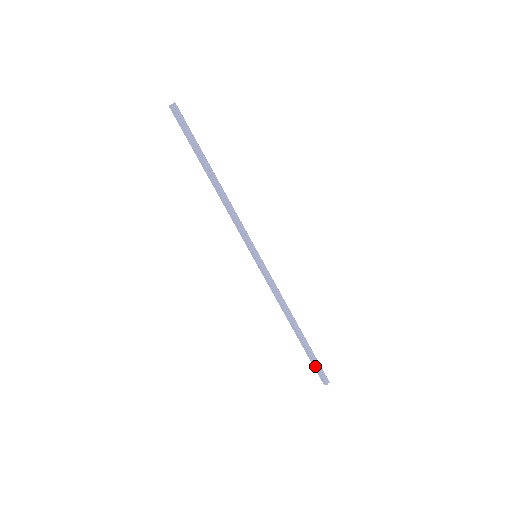
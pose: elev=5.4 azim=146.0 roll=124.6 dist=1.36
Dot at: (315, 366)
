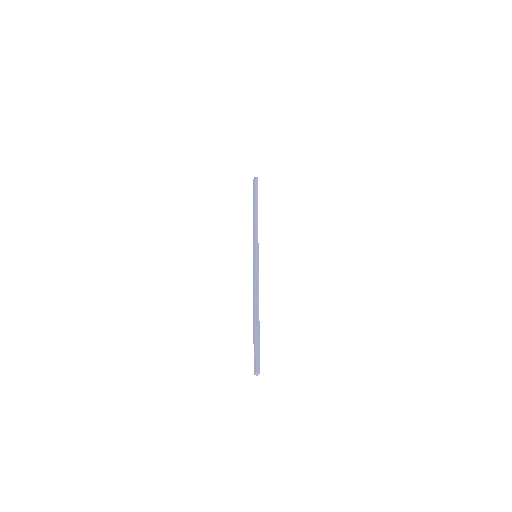
Dot at: (255, 351)
